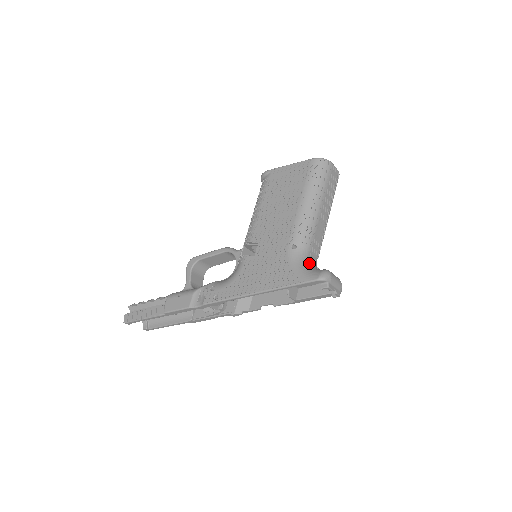
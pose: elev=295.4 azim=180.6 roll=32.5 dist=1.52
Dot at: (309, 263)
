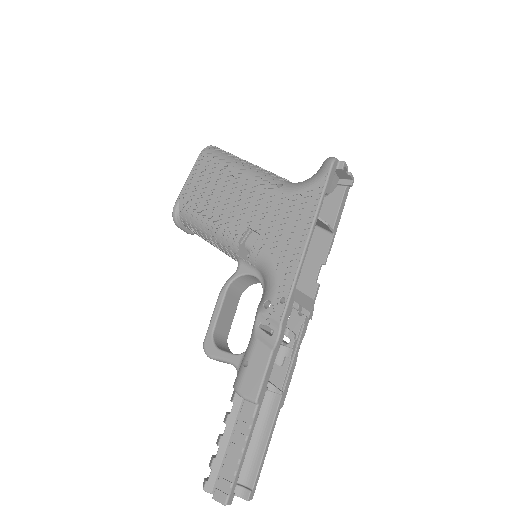
Dot at: occluded
